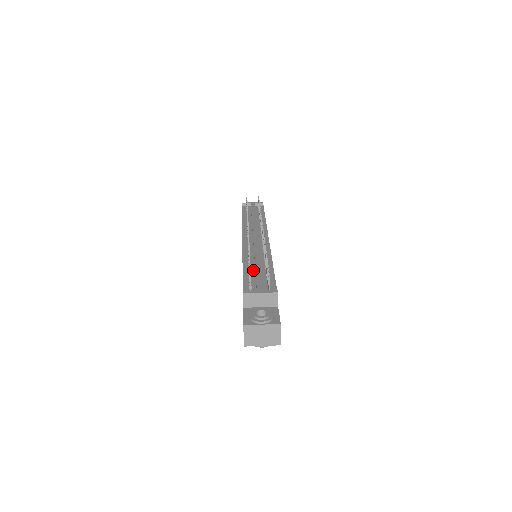
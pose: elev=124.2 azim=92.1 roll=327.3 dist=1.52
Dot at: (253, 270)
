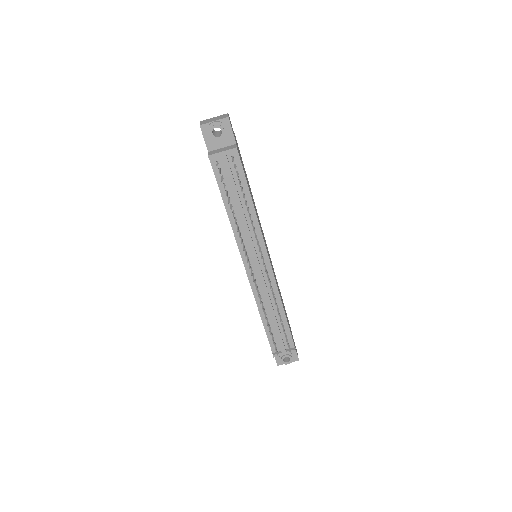
Dot at: (270, 321)
